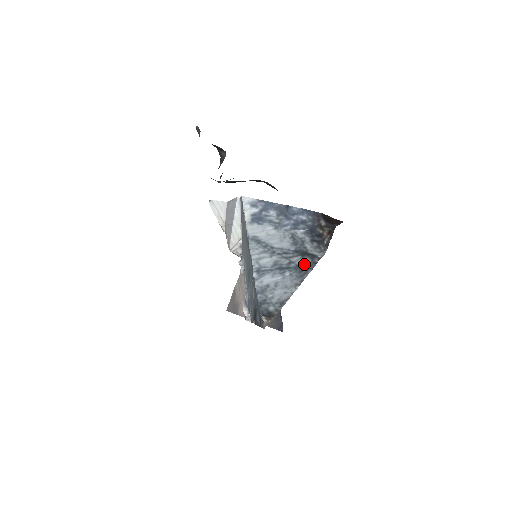
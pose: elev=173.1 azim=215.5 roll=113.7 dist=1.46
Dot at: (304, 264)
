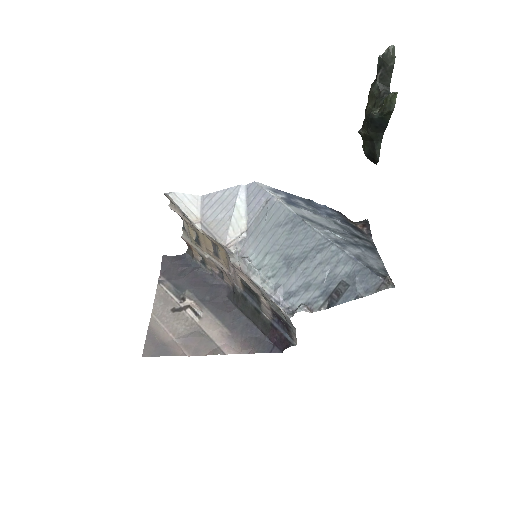
Dot at: (368, 244)
